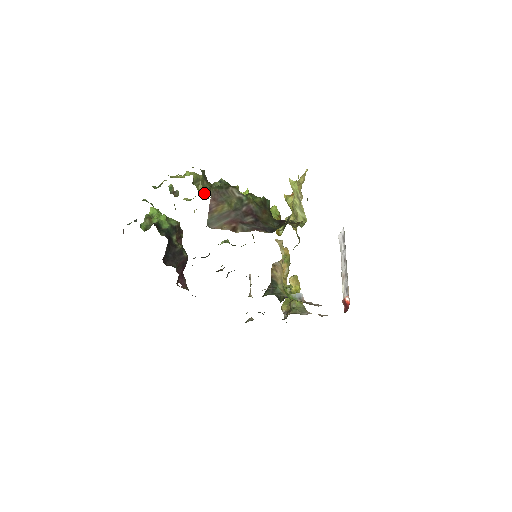
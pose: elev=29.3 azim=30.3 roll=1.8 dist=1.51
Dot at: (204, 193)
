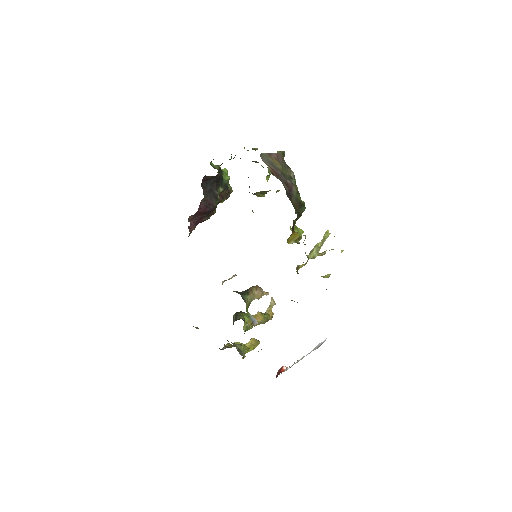
Dot at: (270, 174)
